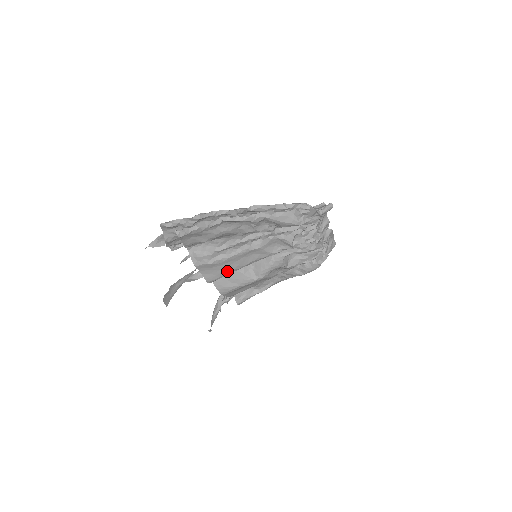
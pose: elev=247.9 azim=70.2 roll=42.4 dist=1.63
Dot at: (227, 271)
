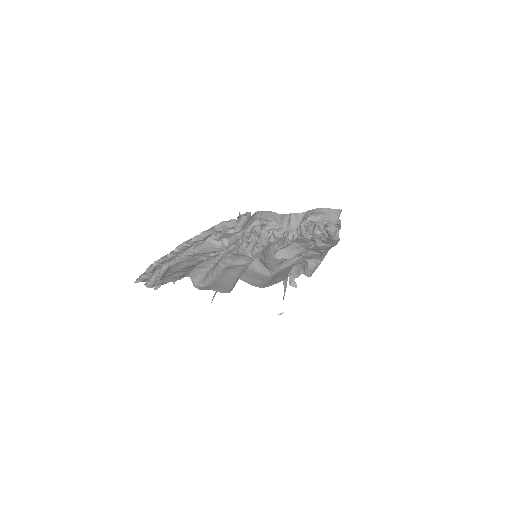
Dot at: (228, 284)
